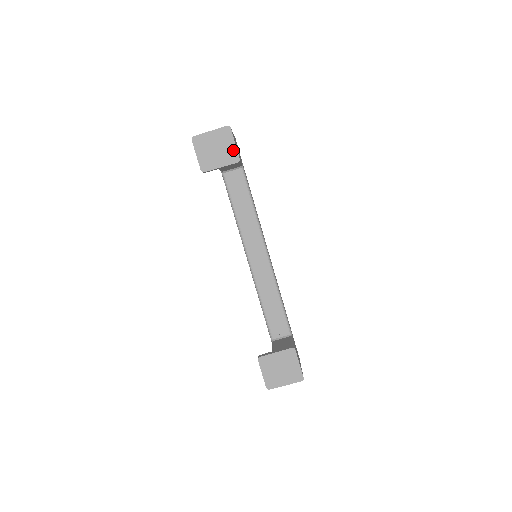
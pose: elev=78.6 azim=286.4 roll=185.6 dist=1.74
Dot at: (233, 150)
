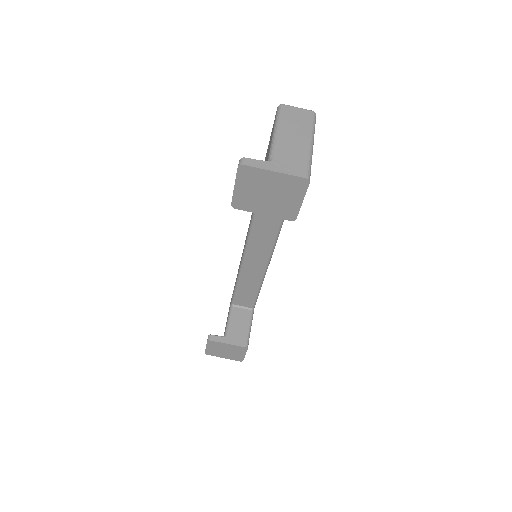
Dot at: (294, 207)
